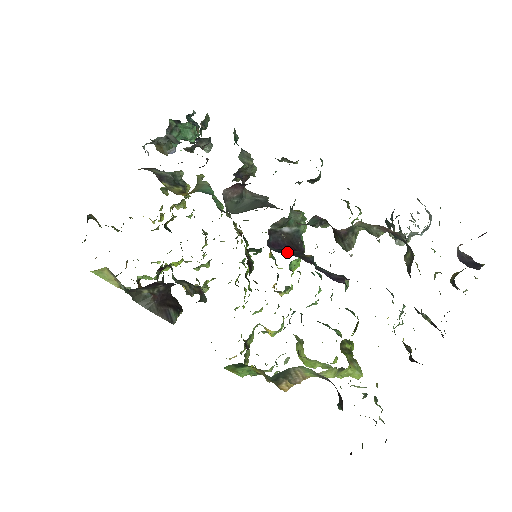
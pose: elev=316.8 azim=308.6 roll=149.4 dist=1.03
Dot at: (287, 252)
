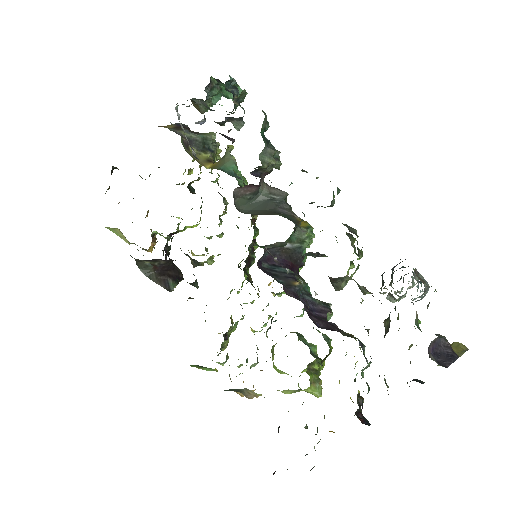
Dot at: (279, 271)
